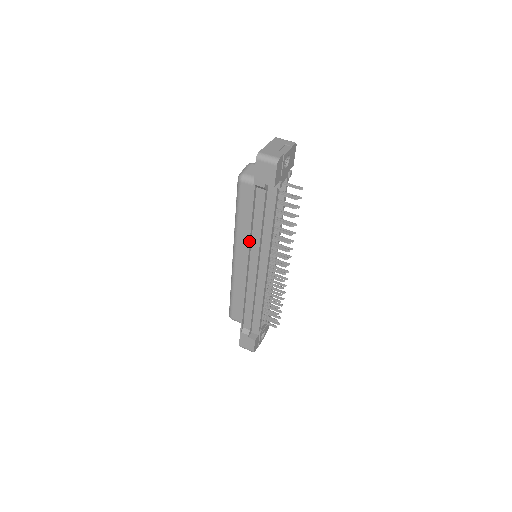
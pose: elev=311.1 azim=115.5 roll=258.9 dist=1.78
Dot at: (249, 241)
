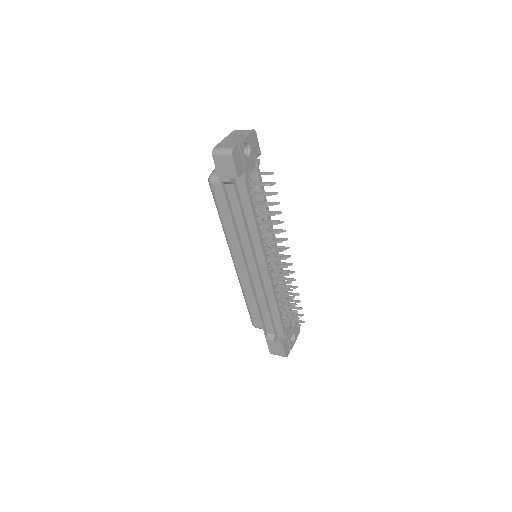
Dot at: (238, 241)
